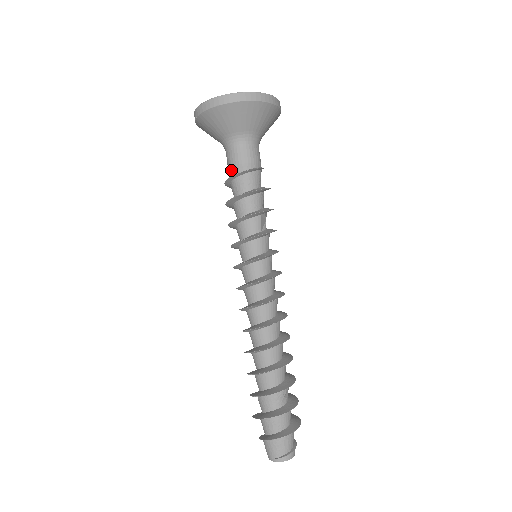
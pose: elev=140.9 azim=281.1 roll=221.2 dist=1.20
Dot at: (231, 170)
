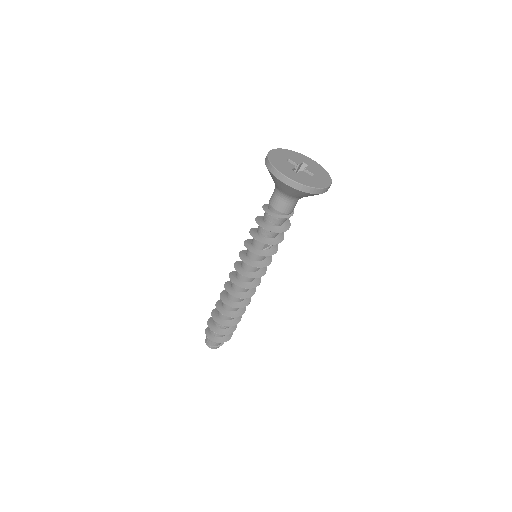
Dot at: (269, 203)
